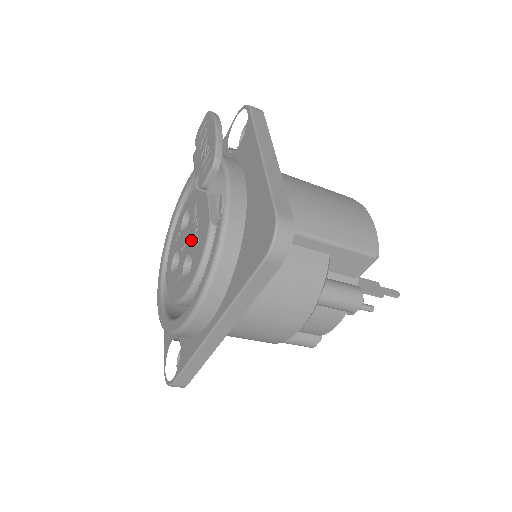
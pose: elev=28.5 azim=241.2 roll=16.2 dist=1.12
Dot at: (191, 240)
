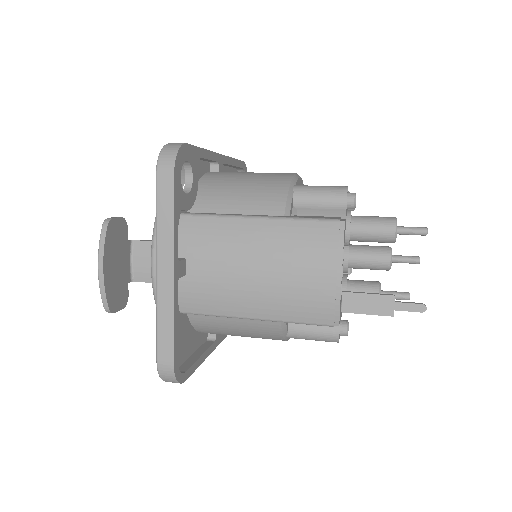
Dot at: occluded
